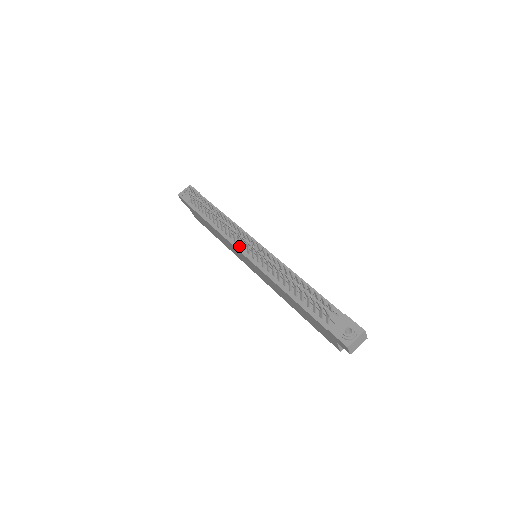
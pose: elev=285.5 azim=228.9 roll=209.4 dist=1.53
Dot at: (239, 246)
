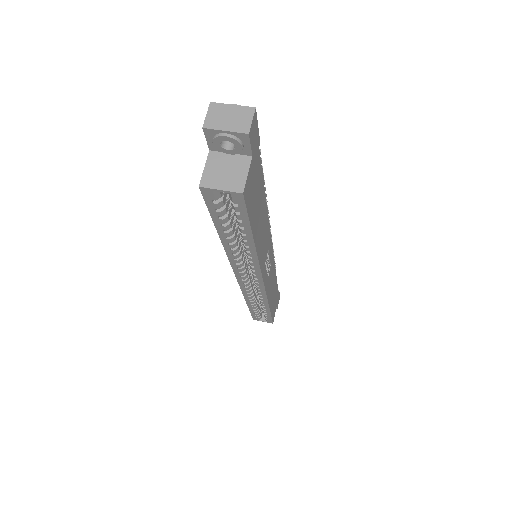
Dot at: occluded
